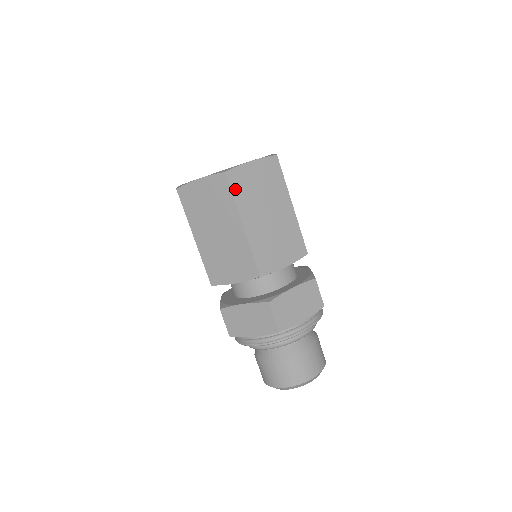
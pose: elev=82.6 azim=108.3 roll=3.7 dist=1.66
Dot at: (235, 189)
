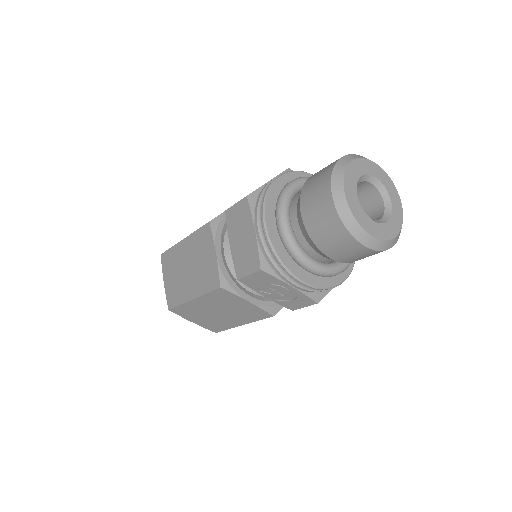
Dot at: occluded
